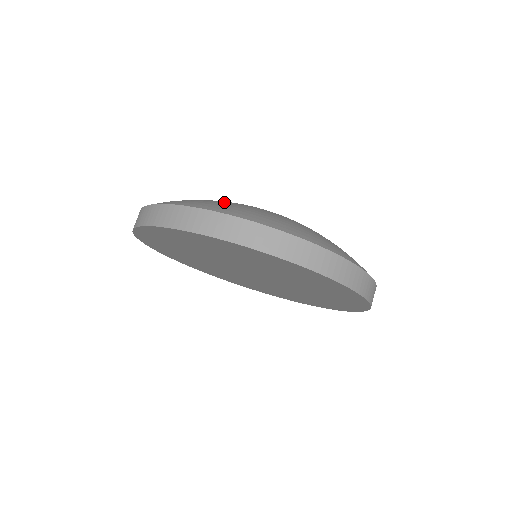
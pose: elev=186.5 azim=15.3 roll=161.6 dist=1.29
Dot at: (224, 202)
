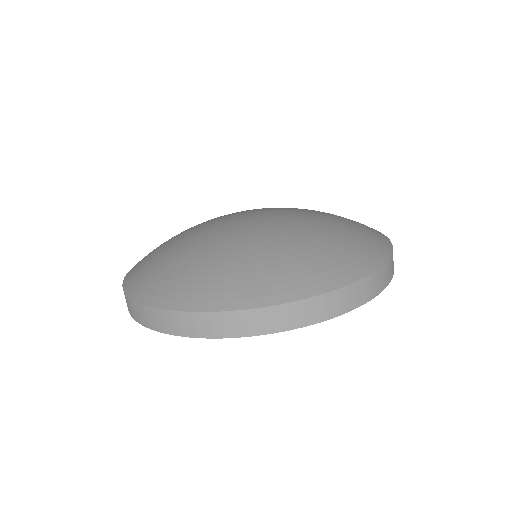
Dot at: (317, 250)
